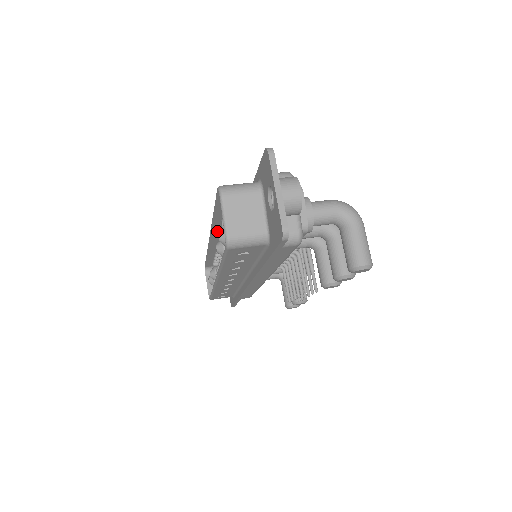
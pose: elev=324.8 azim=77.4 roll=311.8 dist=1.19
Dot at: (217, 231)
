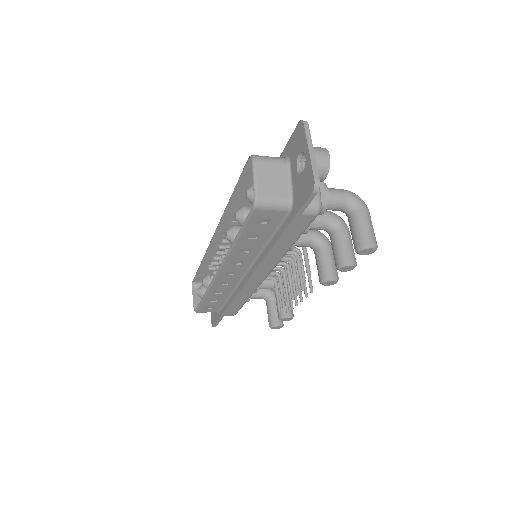
Dot at: (225, 224)
